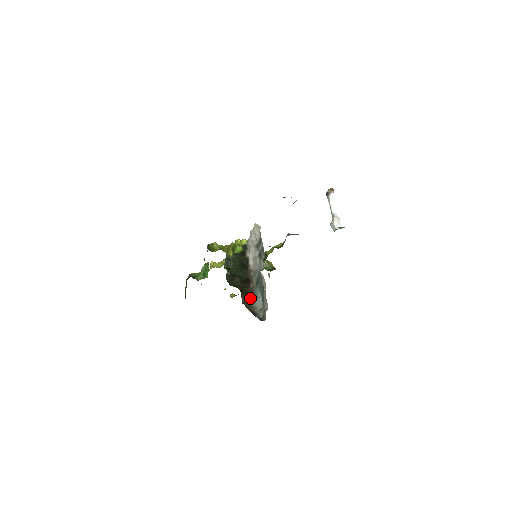
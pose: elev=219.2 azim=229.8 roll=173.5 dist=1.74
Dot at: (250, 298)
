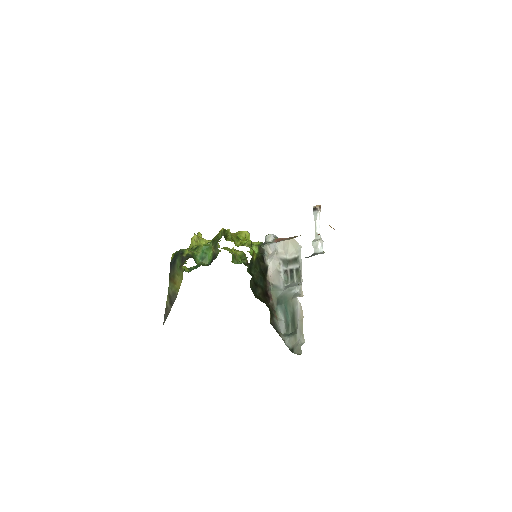
Dot at: (274, 318)
